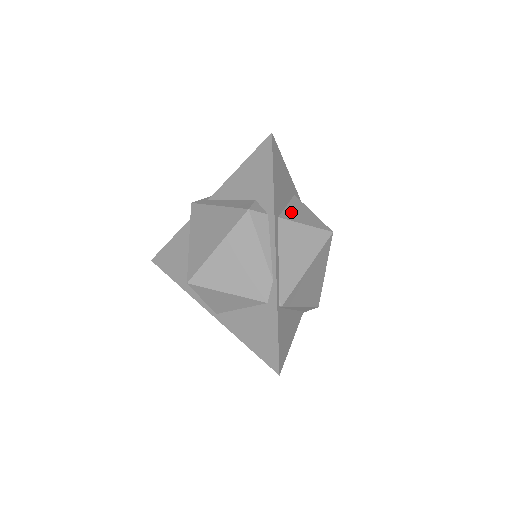
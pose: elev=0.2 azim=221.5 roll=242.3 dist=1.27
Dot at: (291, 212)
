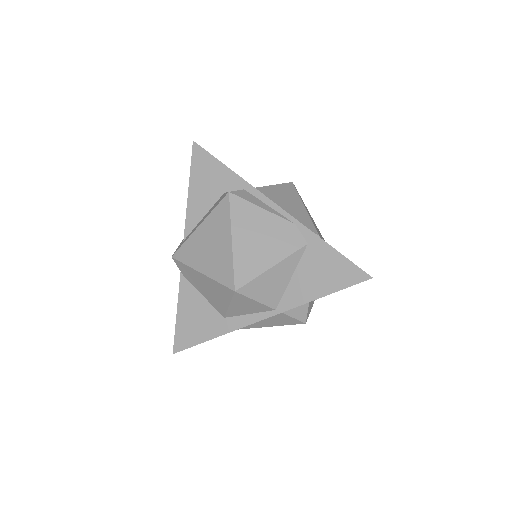
Dot at: occluded
